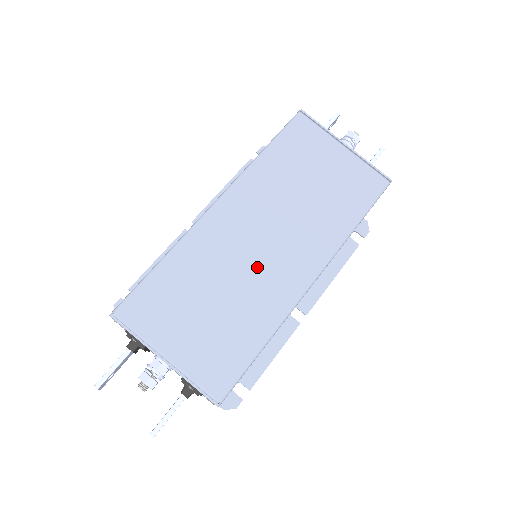
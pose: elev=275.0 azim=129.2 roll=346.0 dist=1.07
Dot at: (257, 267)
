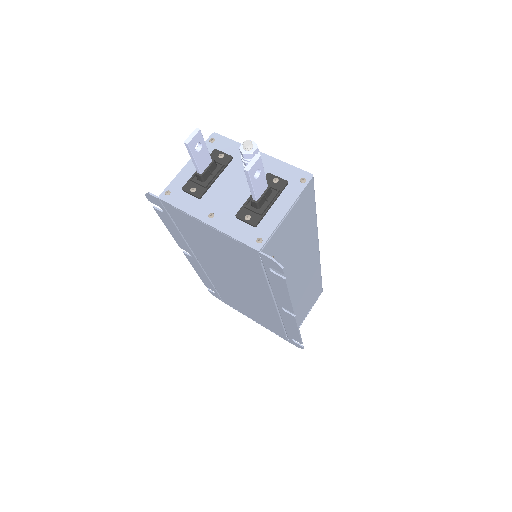
Dot at: occluded
